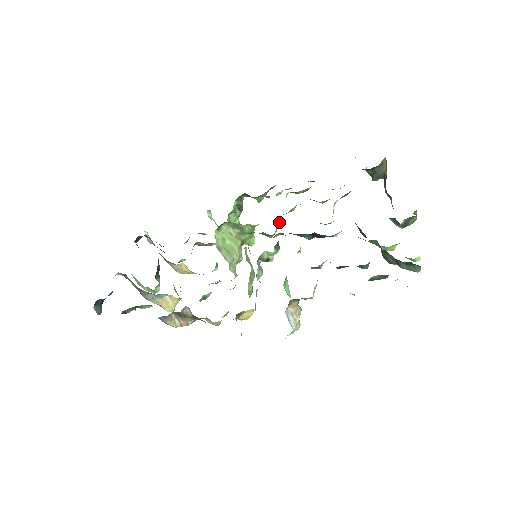
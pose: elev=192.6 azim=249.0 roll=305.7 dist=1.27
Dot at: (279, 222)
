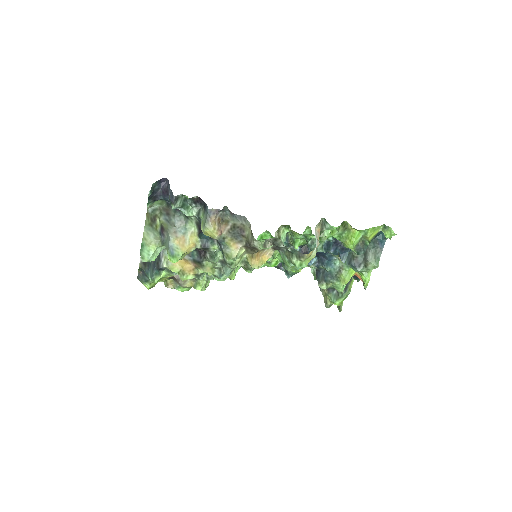
Dot at: occluded
